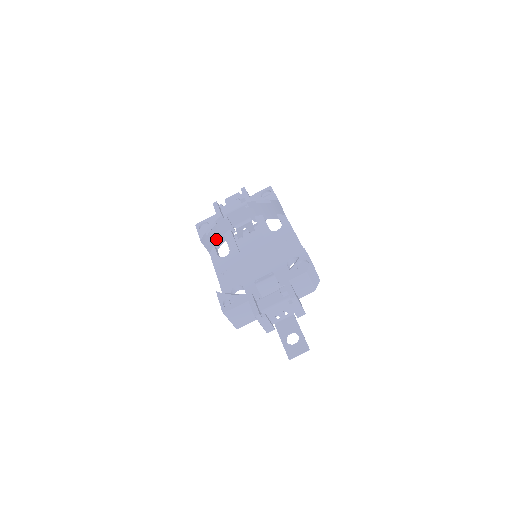
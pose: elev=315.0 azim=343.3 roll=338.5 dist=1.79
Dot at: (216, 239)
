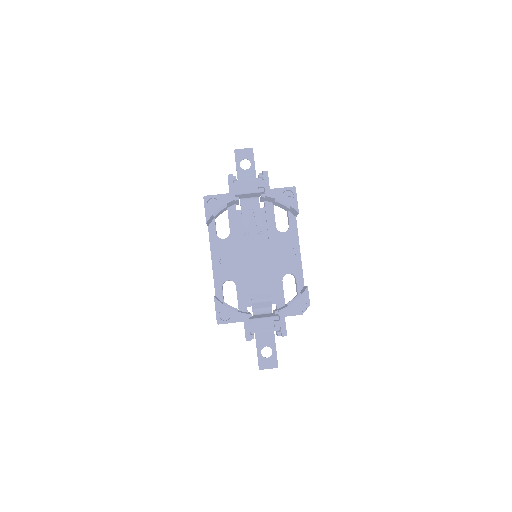
Dot at: (219, 213)
